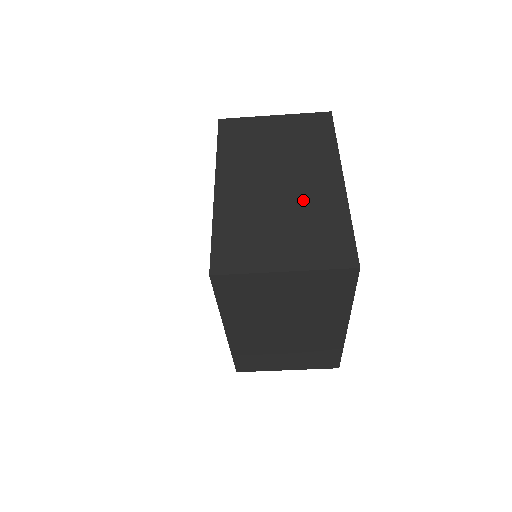
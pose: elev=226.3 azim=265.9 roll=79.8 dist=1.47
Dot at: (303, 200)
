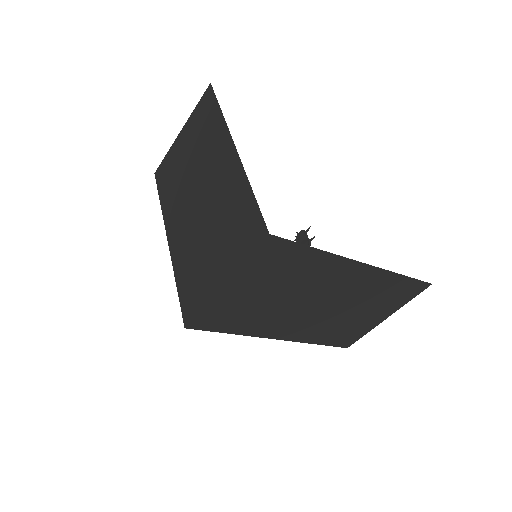
Dot at: (216, 199)
